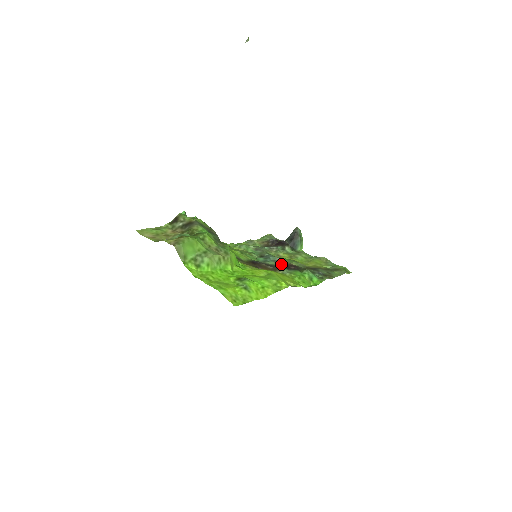
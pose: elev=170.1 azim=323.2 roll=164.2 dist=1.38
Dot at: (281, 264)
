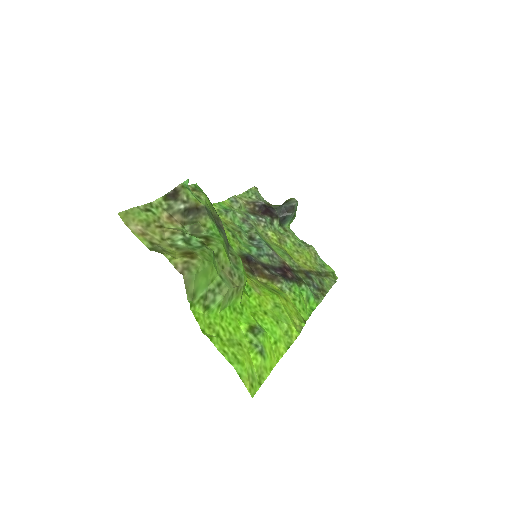
Dot at: (276, 263)
